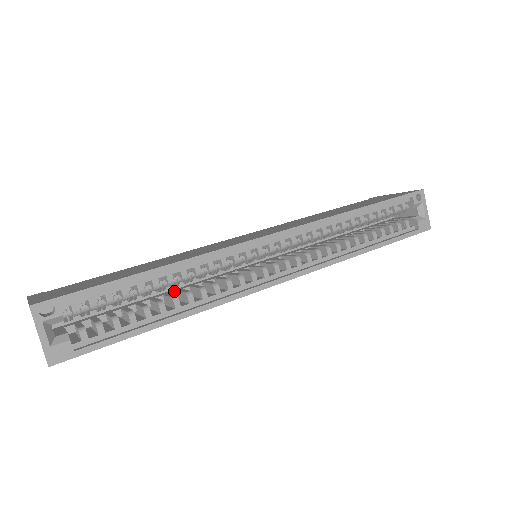
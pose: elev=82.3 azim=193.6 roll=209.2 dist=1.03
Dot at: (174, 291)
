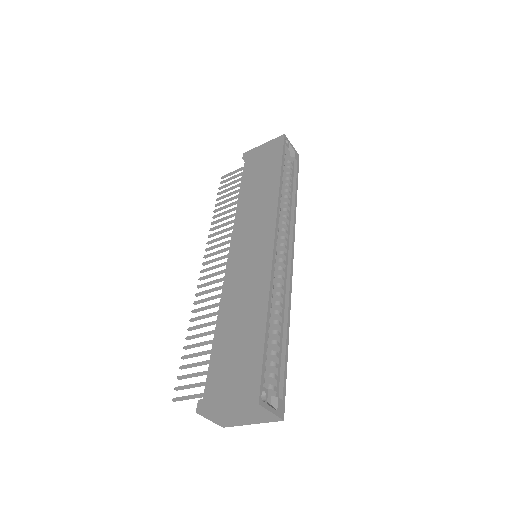
Dot at: occluded
